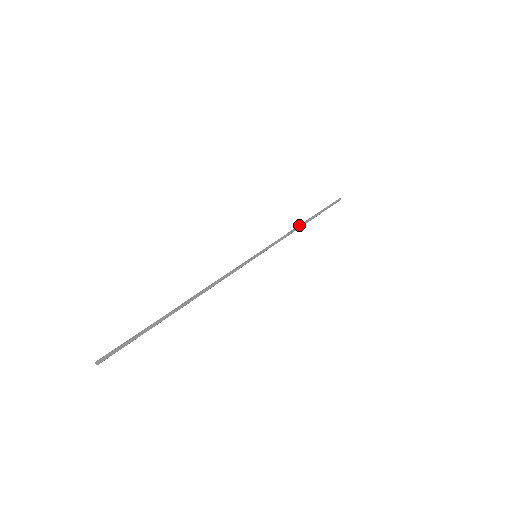
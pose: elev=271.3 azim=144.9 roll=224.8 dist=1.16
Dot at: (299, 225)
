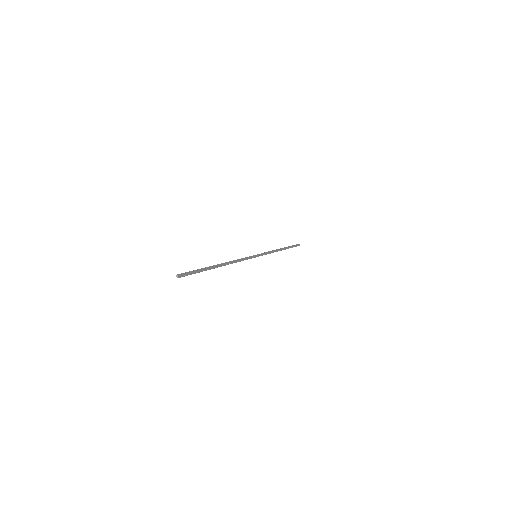
Dot at: (277, 249)
